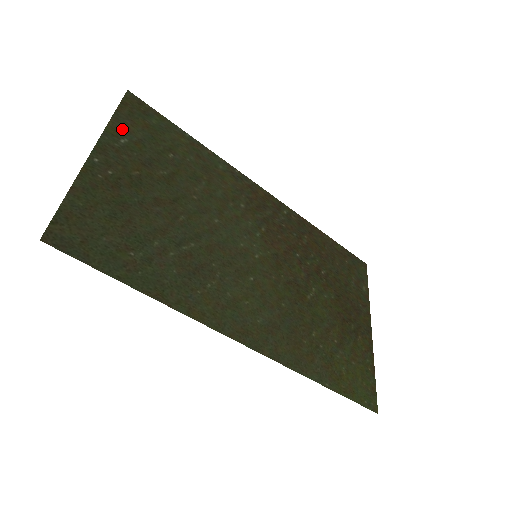
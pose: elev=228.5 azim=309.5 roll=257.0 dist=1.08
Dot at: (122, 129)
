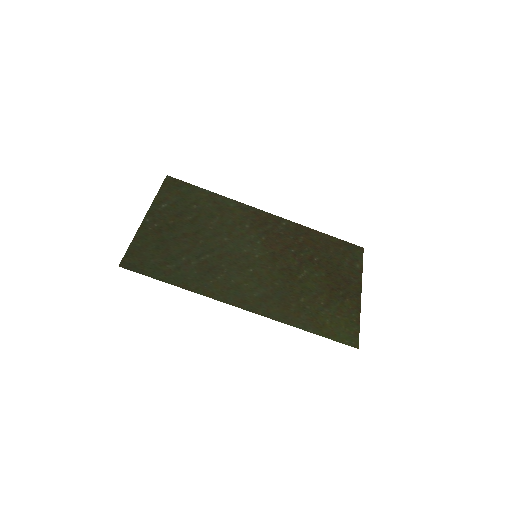
Dot at: (163, 199)
